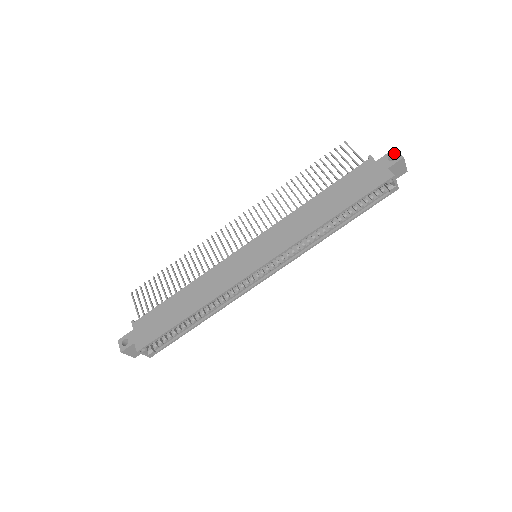
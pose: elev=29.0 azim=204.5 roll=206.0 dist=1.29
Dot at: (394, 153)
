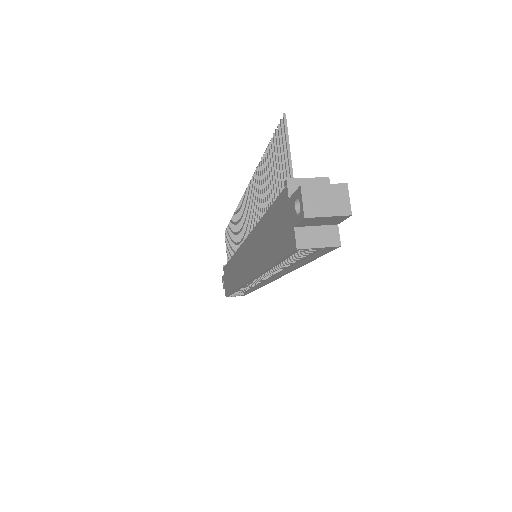
Dot at: (298, 198)
